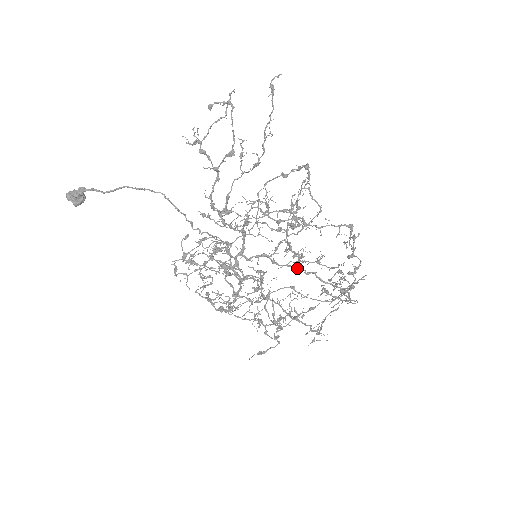
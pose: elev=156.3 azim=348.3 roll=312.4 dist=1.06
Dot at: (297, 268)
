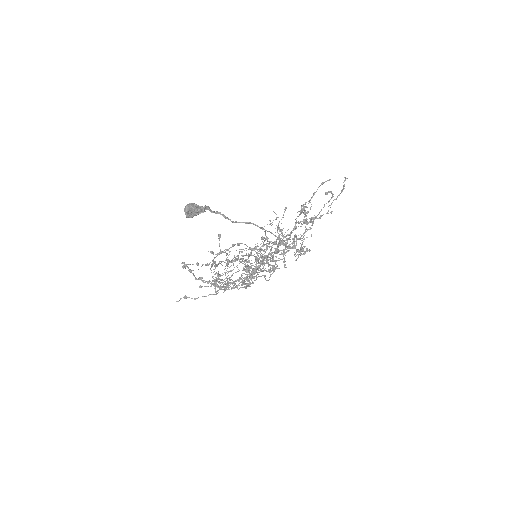
Dot at: (274, 266)
